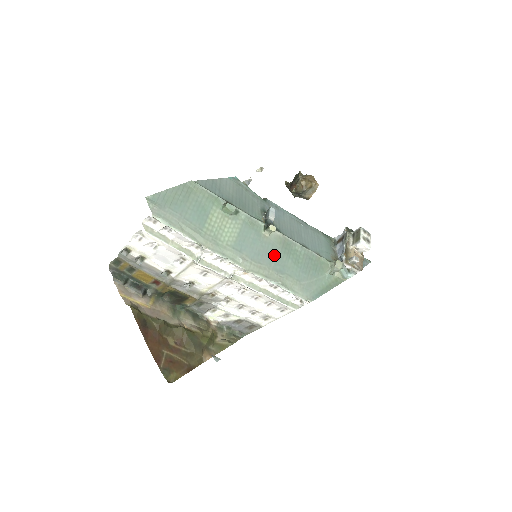
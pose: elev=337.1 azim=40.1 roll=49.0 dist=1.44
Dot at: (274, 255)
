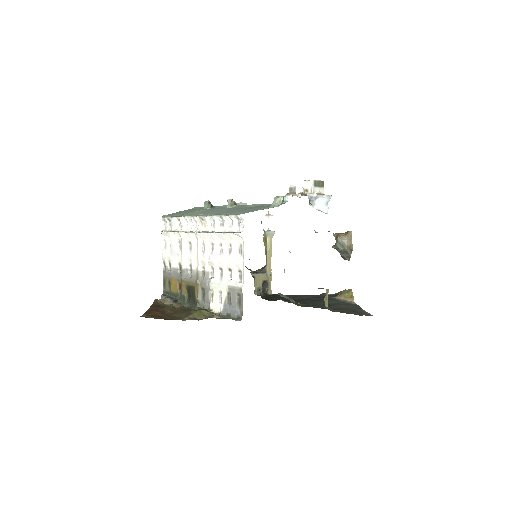
Dot at: (227, 210)
